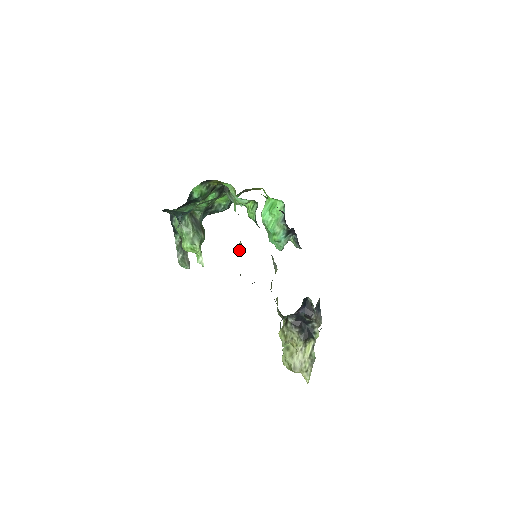
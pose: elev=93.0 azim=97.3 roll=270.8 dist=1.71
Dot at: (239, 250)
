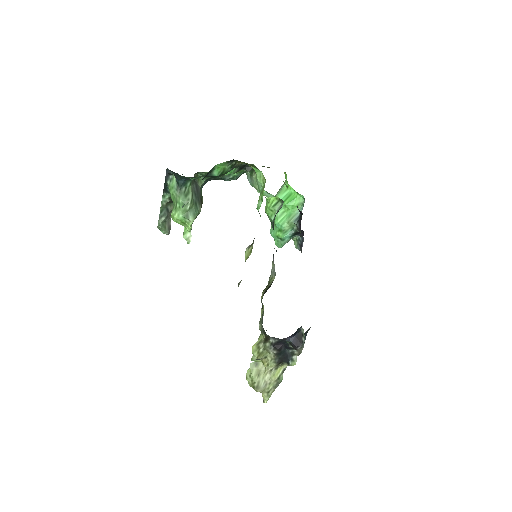
Dot at: (246, 255)
